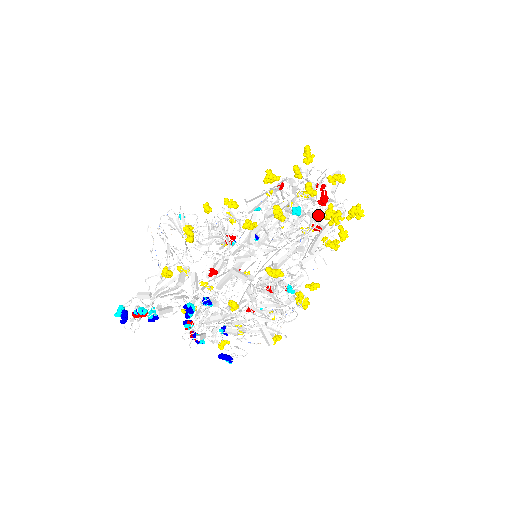
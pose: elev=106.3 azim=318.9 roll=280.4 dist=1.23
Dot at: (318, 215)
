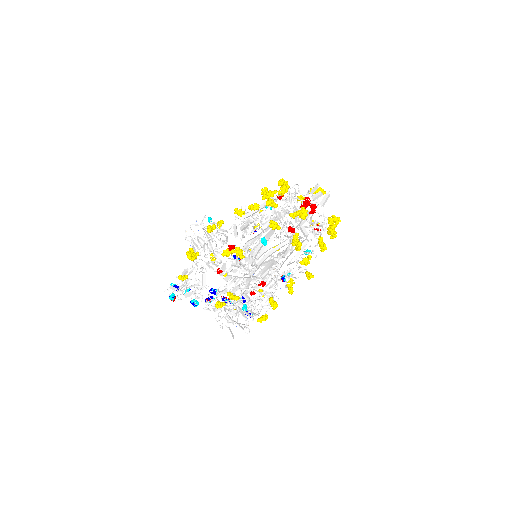
Dot at: (290, 239)
